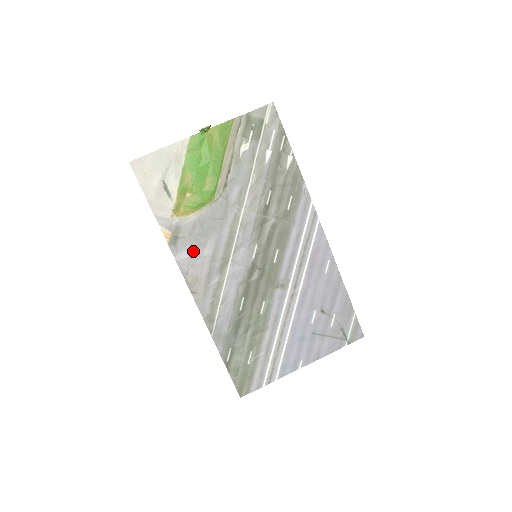
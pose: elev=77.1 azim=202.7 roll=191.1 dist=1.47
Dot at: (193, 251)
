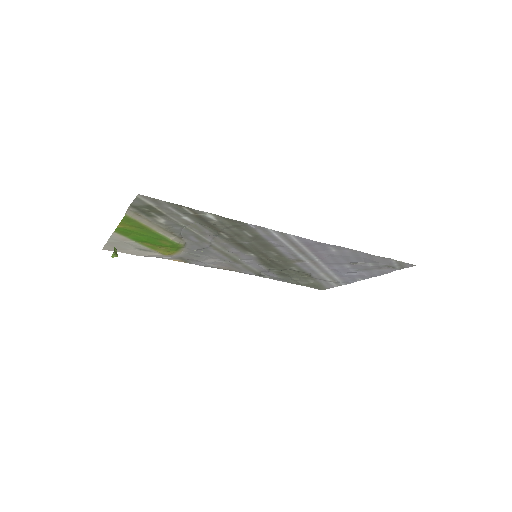
Dot at: (205, 262)
